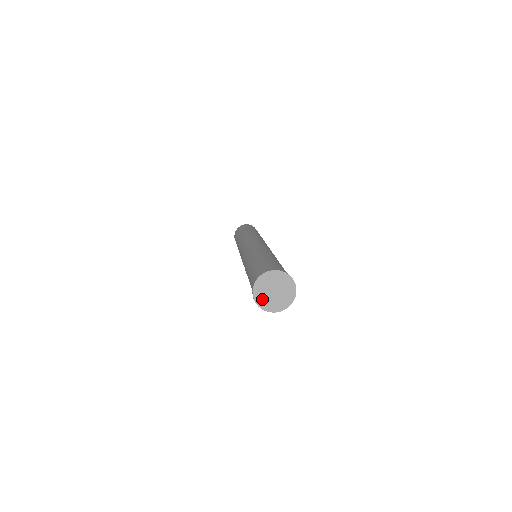
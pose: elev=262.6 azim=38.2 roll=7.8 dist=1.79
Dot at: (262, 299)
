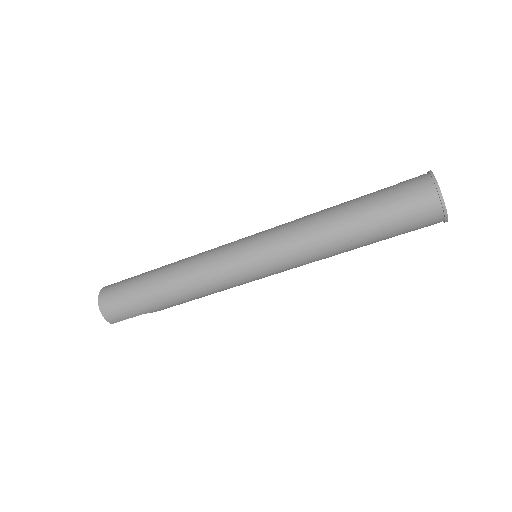
Dot at: occluded
